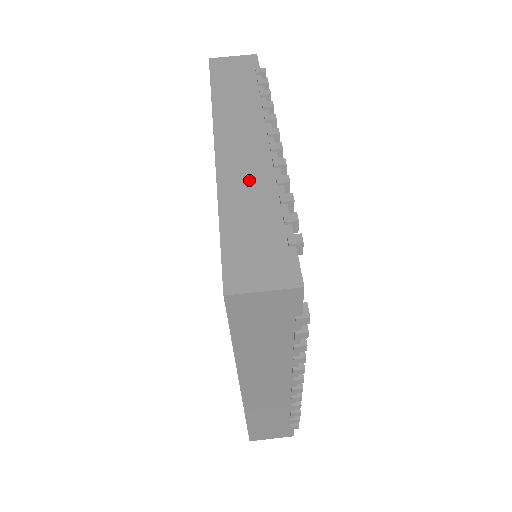
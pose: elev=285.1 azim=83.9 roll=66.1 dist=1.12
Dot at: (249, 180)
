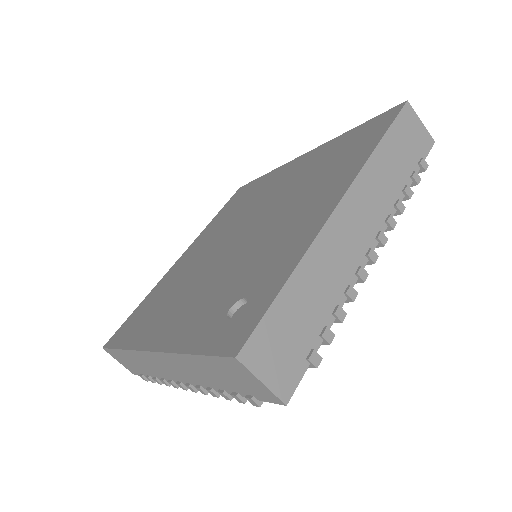
Dot at: (333, 266)
